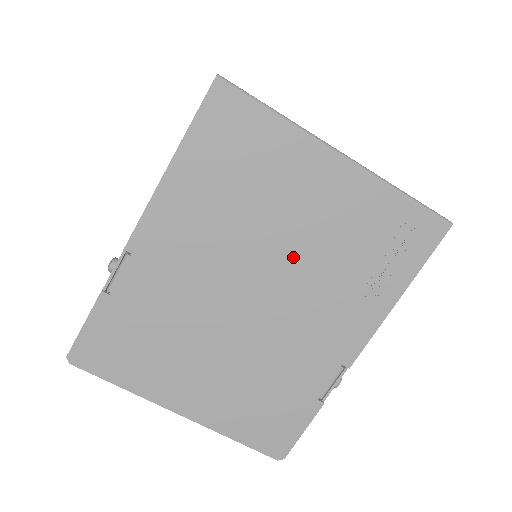
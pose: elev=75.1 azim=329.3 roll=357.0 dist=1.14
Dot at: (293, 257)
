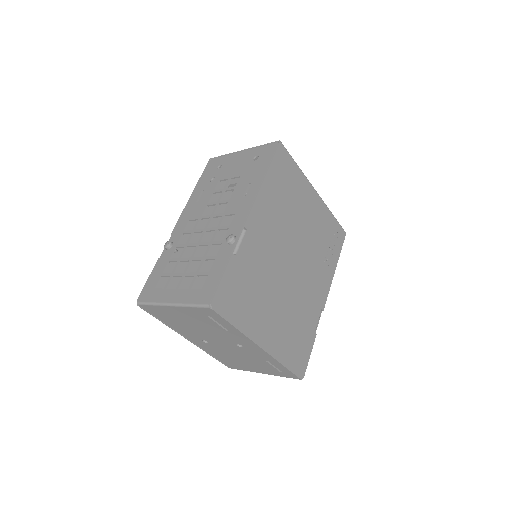
Dot at: (304, 242)
